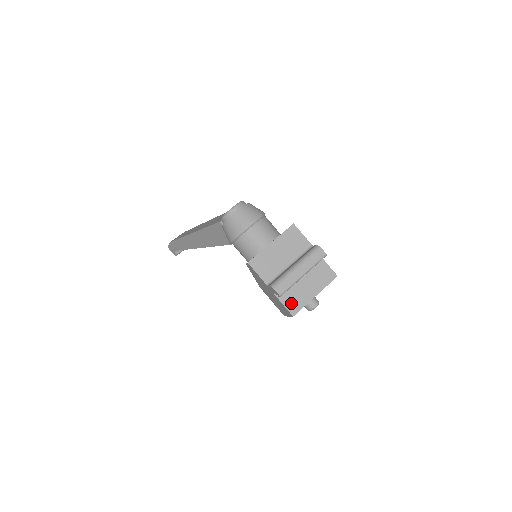
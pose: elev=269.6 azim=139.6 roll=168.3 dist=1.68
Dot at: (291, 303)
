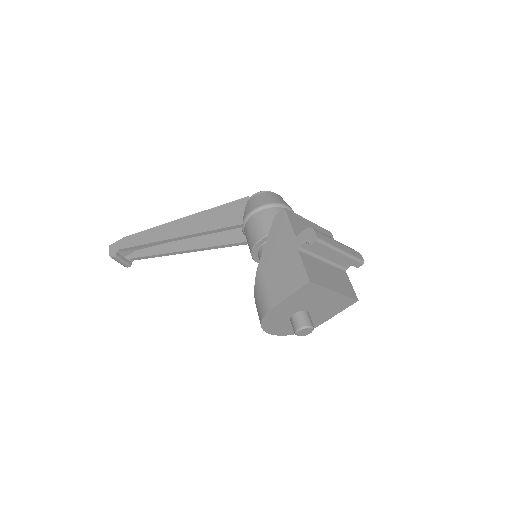
Dot at: (311, 271)
